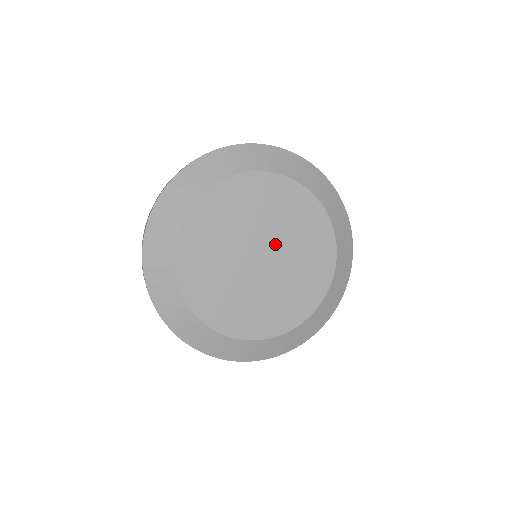
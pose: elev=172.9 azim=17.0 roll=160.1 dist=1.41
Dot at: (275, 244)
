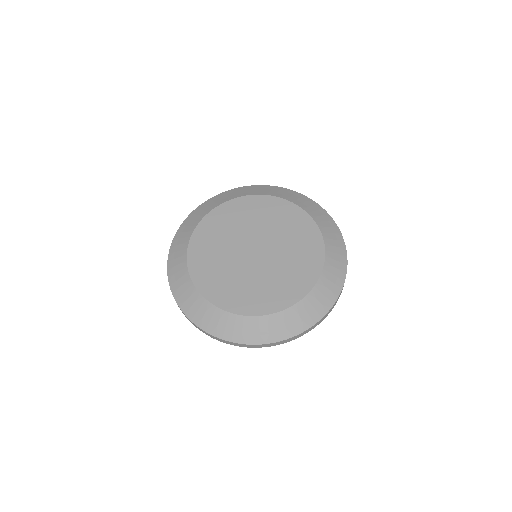
Dot at: (272, 251)
